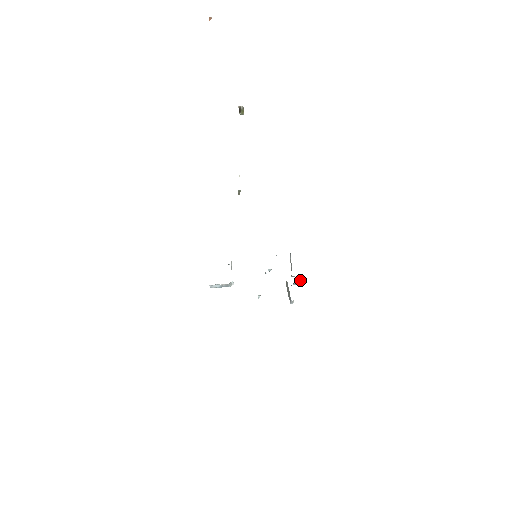
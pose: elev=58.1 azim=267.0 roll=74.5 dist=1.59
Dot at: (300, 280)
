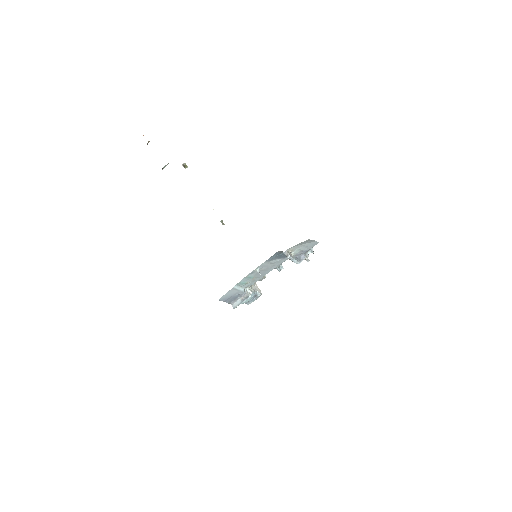
Dot at: (308, 253)
